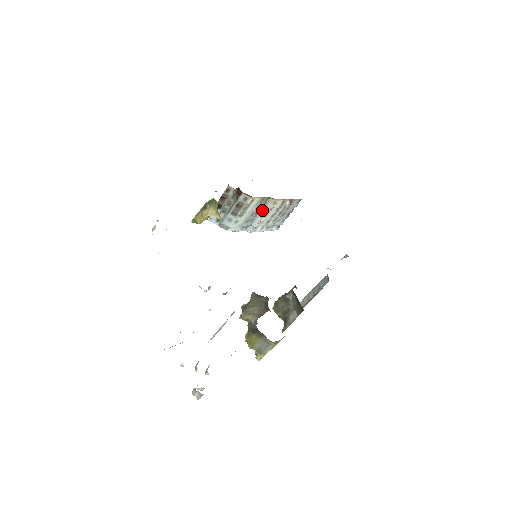
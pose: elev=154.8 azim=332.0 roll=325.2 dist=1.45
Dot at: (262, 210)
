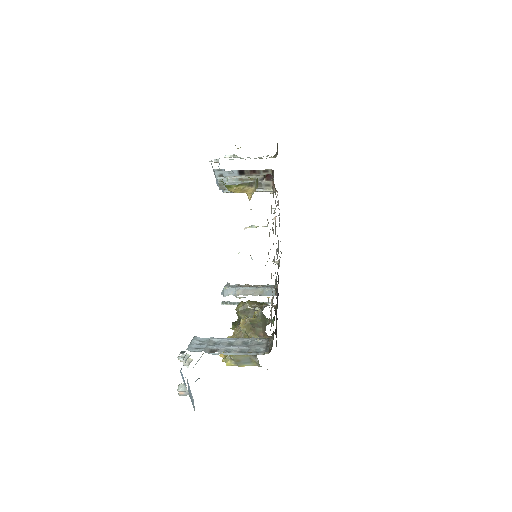
Dot at: occluded
